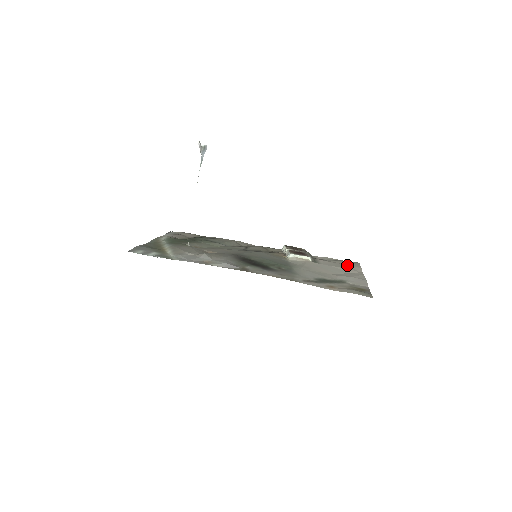
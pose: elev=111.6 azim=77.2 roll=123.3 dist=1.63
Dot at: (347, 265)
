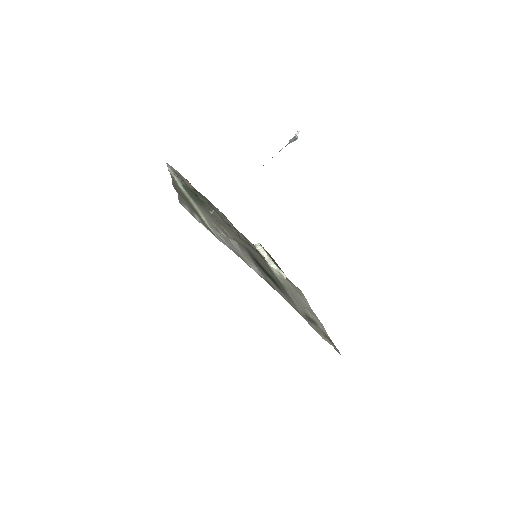
Dot at: (300, 293)
